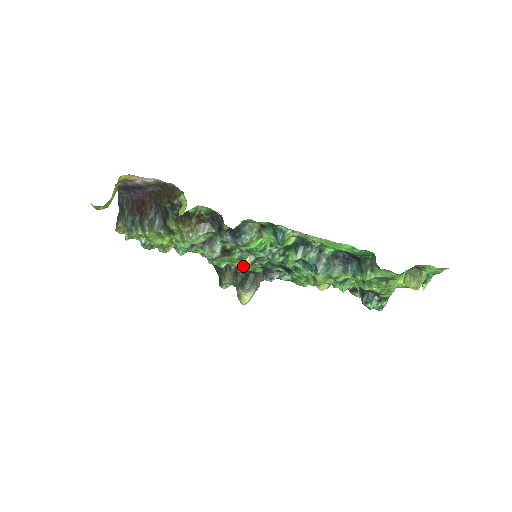
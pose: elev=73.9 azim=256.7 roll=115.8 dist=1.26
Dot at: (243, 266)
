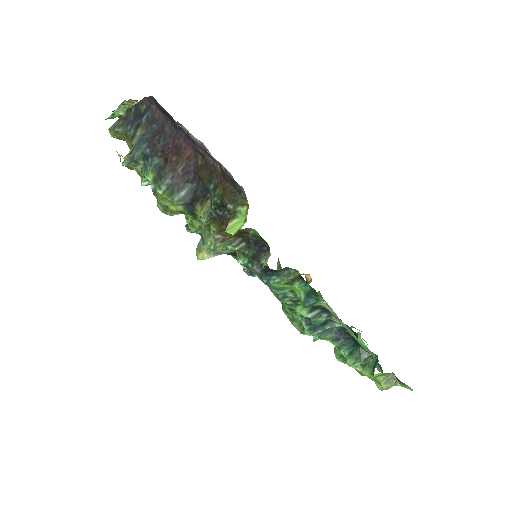
Dot at: occluded
